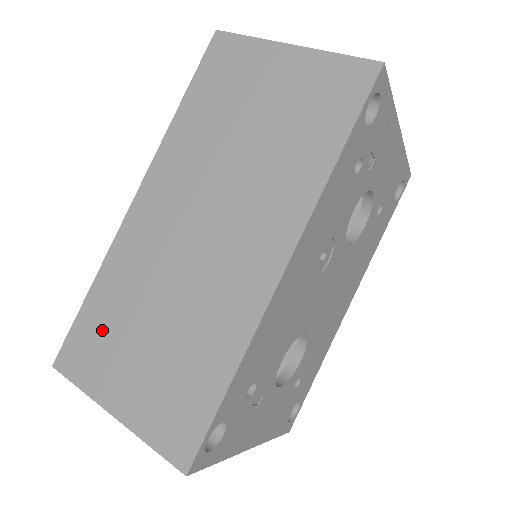
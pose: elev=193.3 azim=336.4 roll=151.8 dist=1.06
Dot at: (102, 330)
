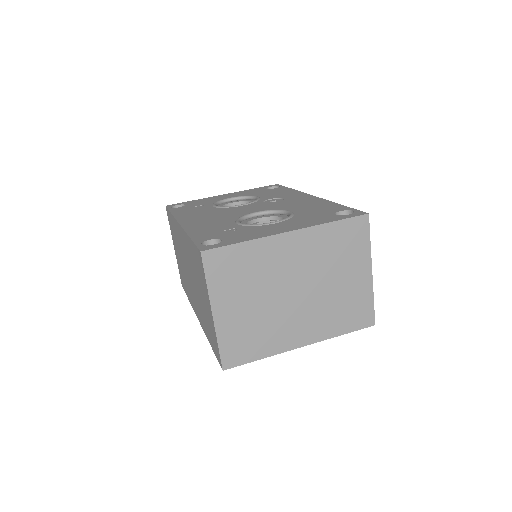
Dot at: occluded
